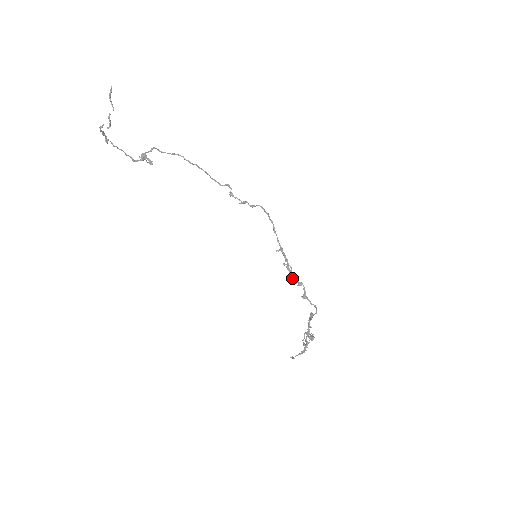
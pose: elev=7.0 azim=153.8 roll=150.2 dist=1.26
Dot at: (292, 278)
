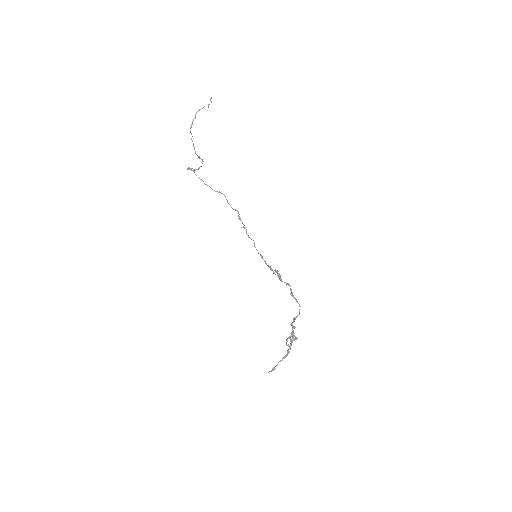
Dot at: (281, 281)
